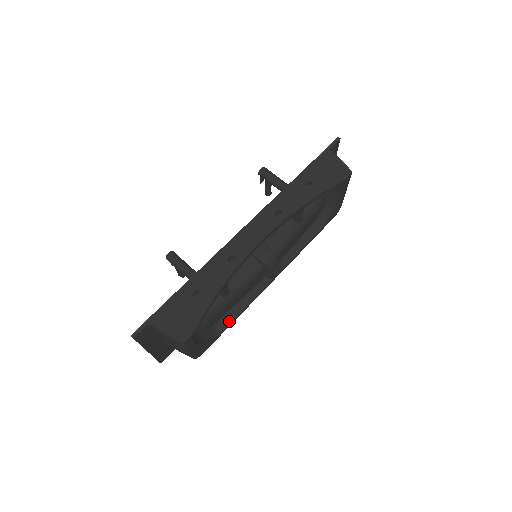
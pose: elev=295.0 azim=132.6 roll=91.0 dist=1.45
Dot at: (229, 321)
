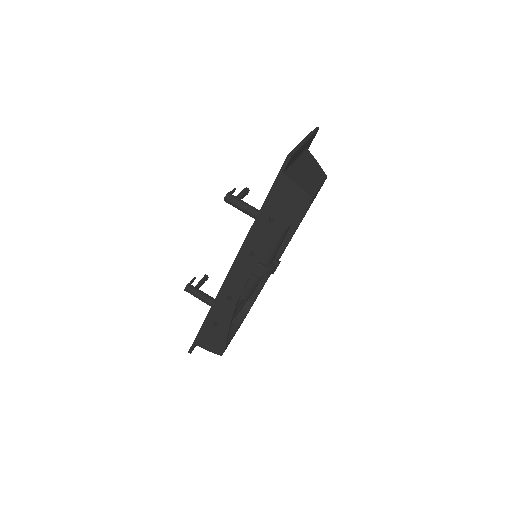
Dot at: (257, 293)
